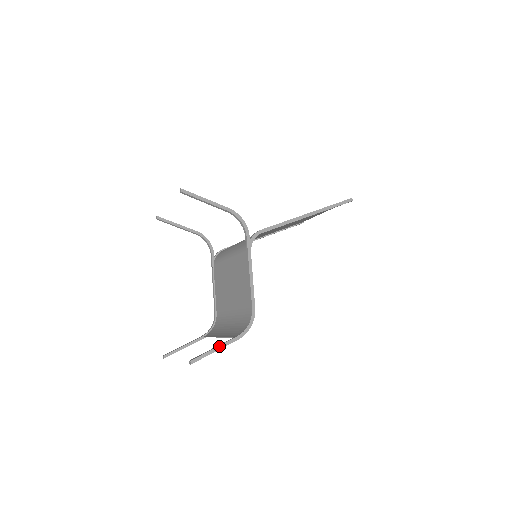
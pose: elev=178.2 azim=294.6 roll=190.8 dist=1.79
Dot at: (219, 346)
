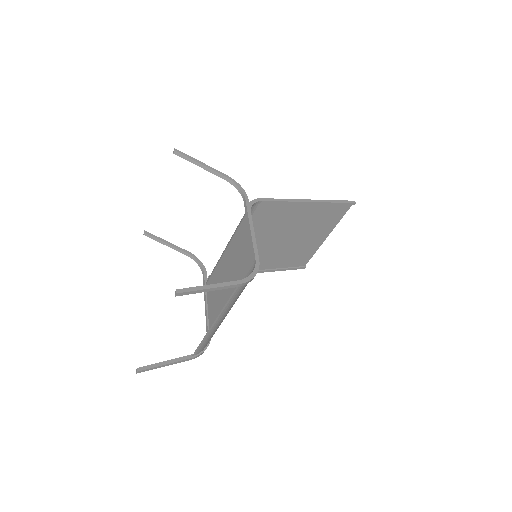
Dot at: (215, 284)
